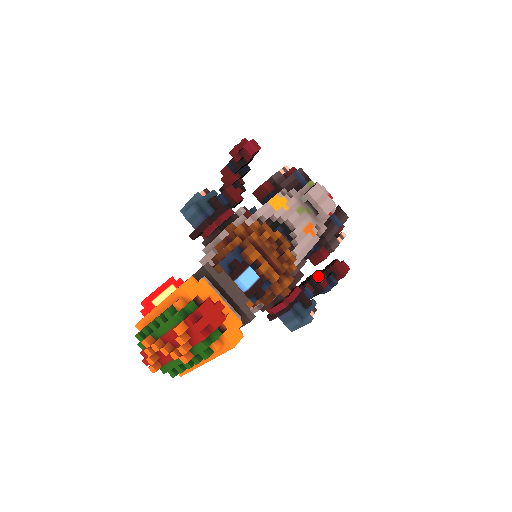
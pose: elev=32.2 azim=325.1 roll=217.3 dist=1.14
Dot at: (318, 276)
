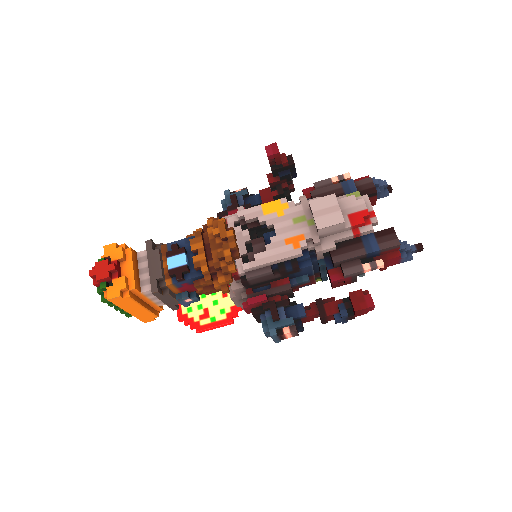
Dot at: (337, 301)
